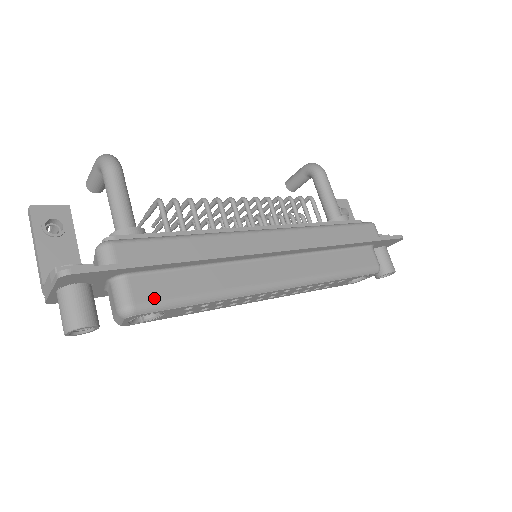
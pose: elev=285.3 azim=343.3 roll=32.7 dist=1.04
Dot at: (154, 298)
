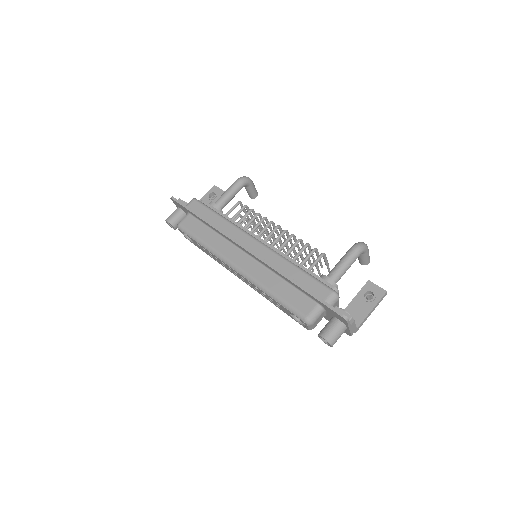
Dot at: (187, 227)
